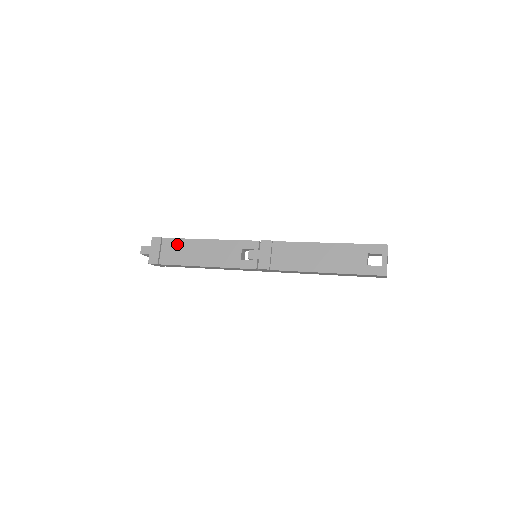
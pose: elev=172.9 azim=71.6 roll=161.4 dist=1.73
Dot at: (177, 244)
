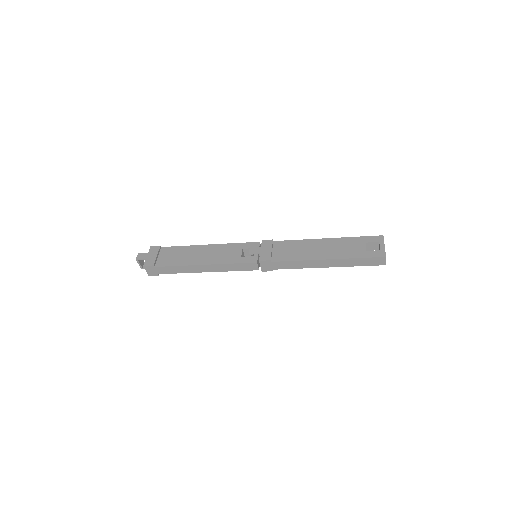
Dot at: (176, 250)
